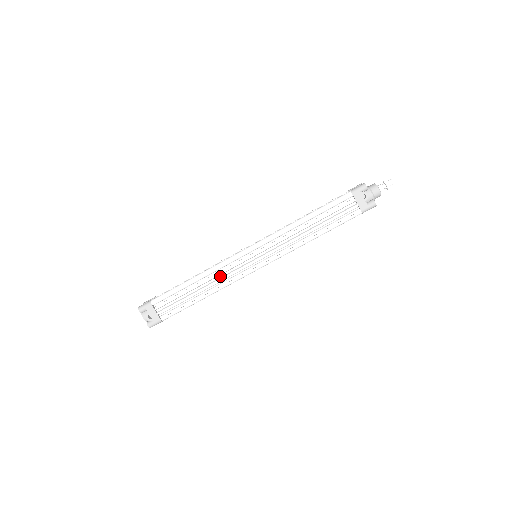
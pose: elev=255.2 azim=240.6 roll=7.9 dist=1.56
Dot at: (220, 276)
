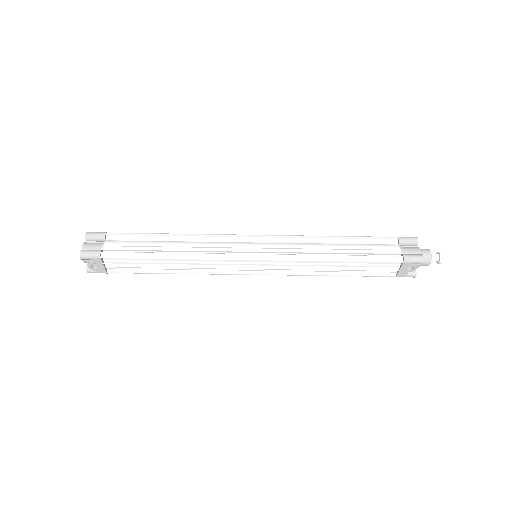
Dot at: (203, 264)
